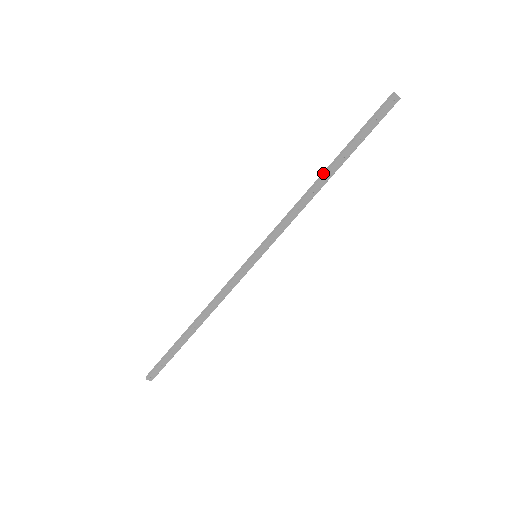
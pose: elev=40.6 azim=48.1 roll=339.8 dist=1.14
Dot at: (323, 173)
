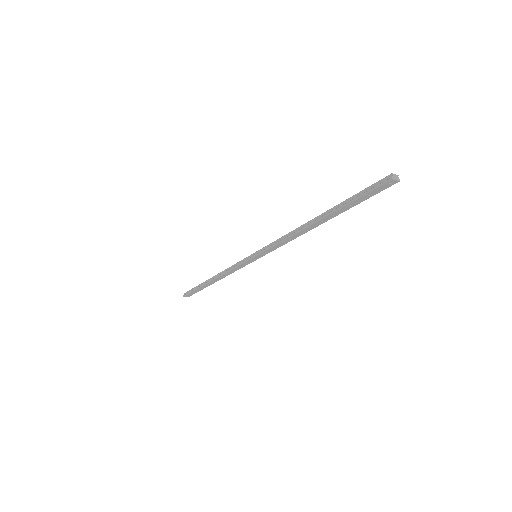
Dot at: (313, 219)
